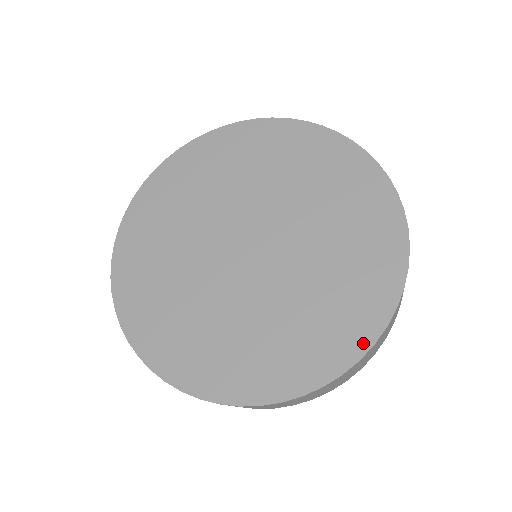
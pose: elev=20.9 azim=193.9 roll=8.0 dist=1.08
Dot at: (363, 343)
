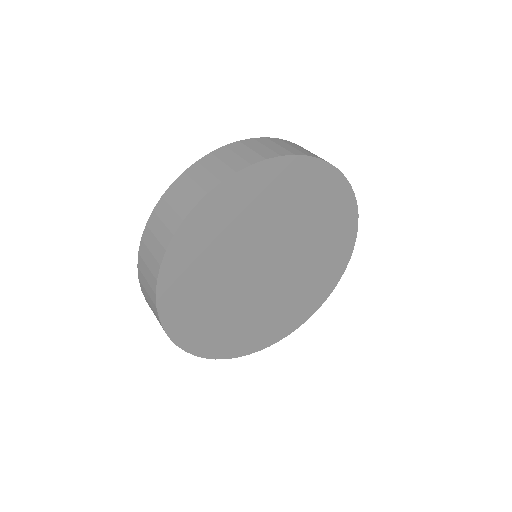
Dot at: (305, 319)
